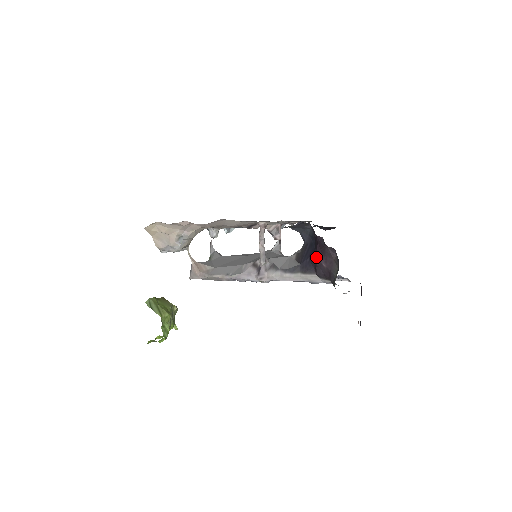
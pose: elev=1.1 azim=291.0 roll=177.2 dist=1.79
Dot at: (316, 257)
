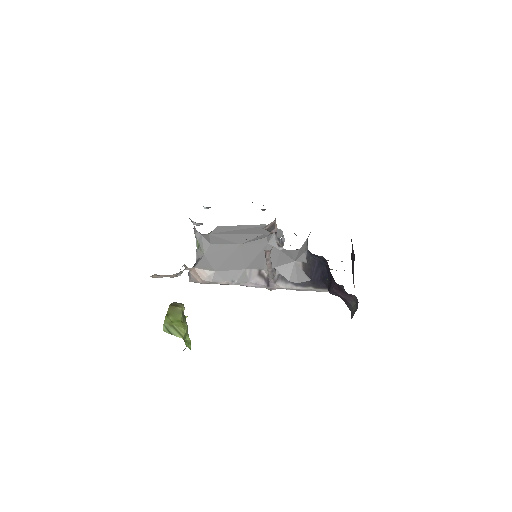
Dot at: (332, 289)
